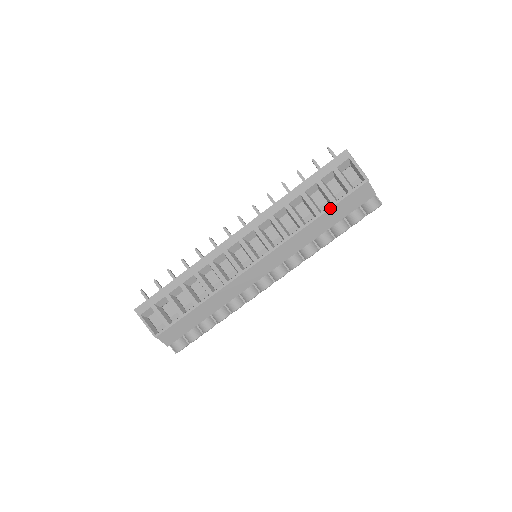
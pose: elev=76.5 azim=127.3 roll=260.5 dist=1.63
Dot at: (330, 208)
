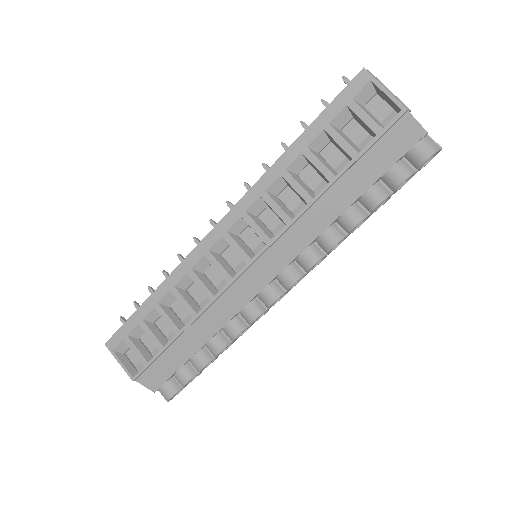
Dot at: (350, 166)
